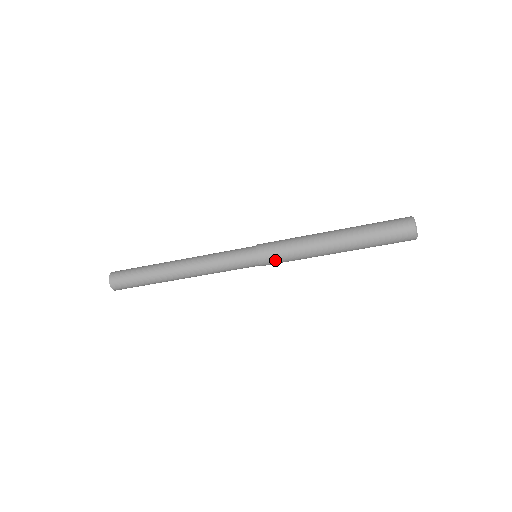
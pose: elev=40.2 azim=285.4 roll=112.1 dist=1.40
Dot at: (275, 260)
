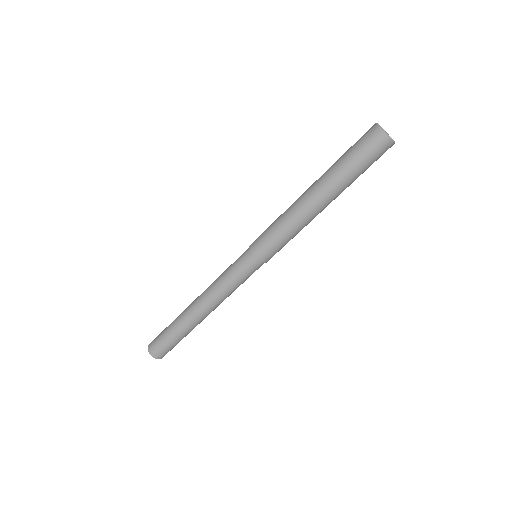
Dot at: (264, 241)
